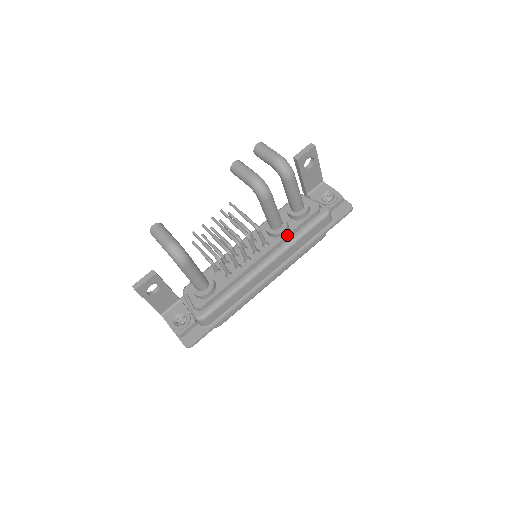
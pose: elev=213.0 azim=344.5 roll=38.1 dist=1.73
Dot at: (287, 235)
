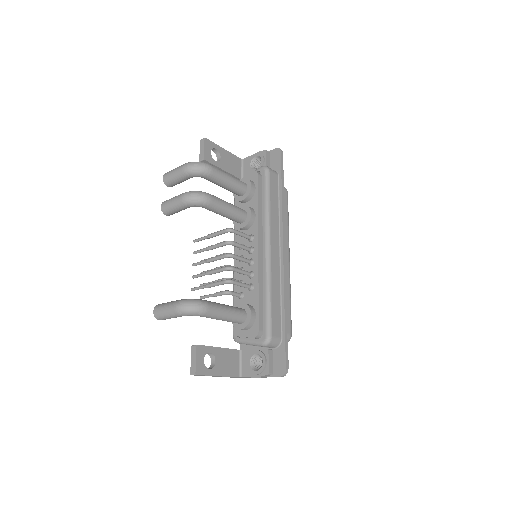
Dot at: (258, 214)
